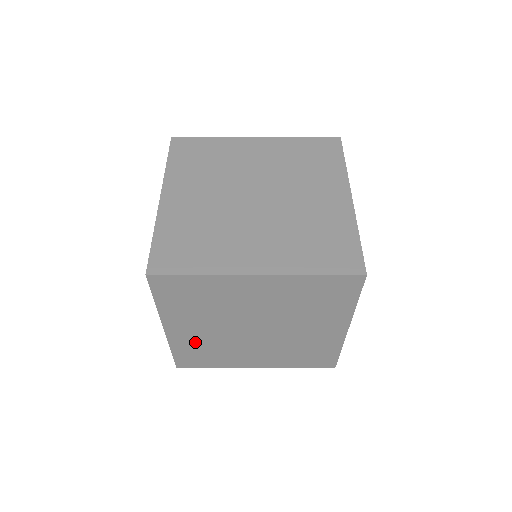
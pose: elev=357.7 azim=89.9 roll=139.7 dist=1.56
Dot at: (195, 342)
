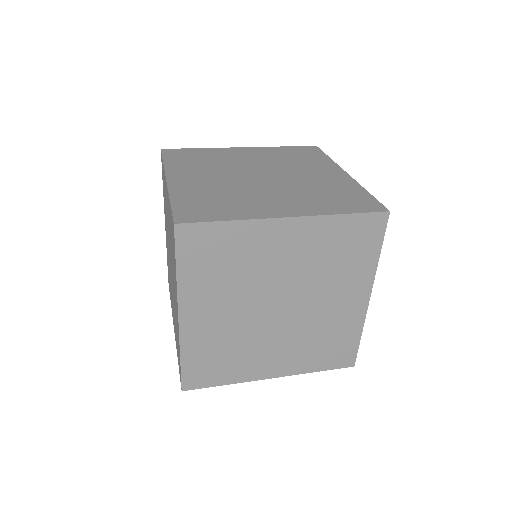
Dot at: occluded
